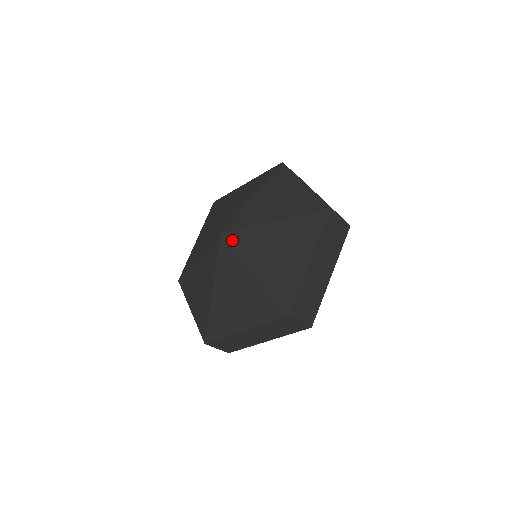
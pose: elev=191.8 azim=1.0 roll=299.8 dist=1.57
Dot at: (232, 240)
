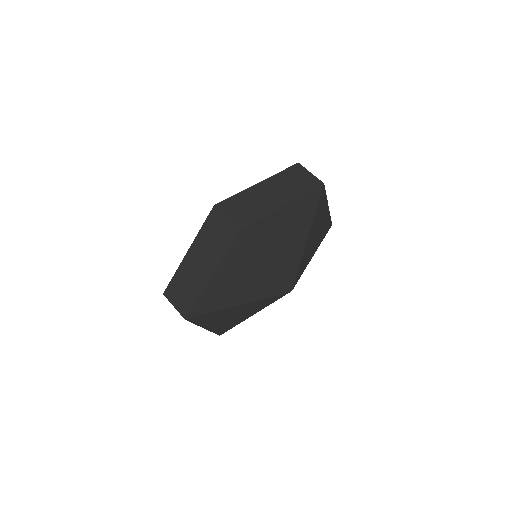
Dot at: occluded
